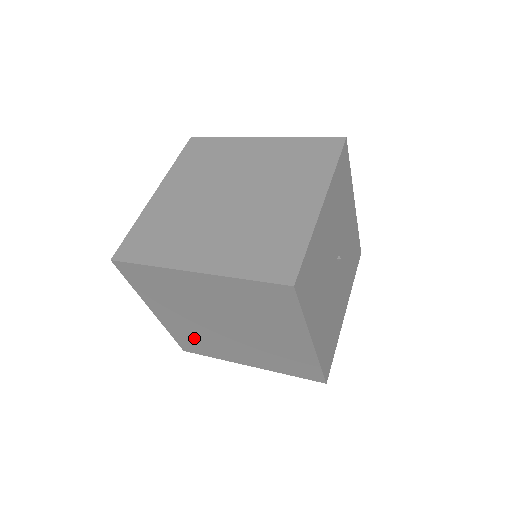
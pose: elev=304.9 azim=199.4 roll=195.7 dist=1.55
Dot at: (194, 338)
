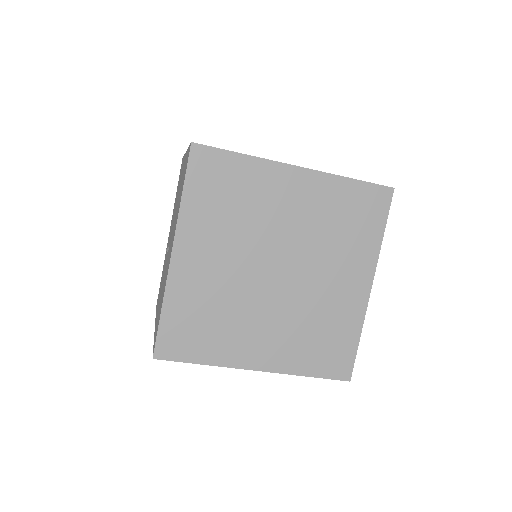
Dot at: occluded
